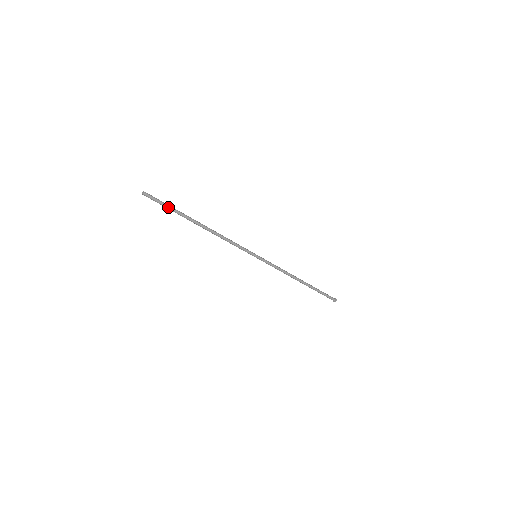
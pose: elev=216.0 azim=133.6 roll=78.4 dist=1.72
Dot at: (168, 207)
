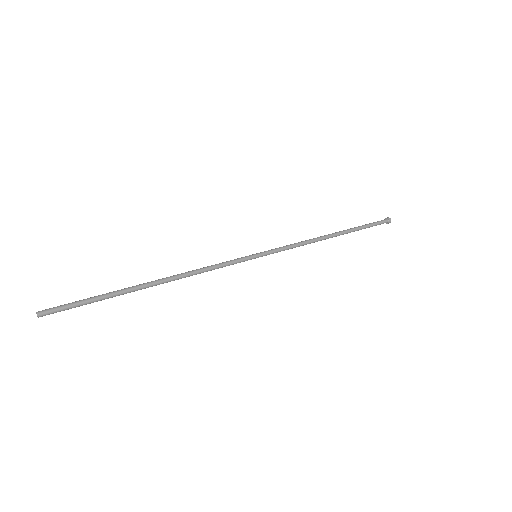
Dot at: (89, 303)
